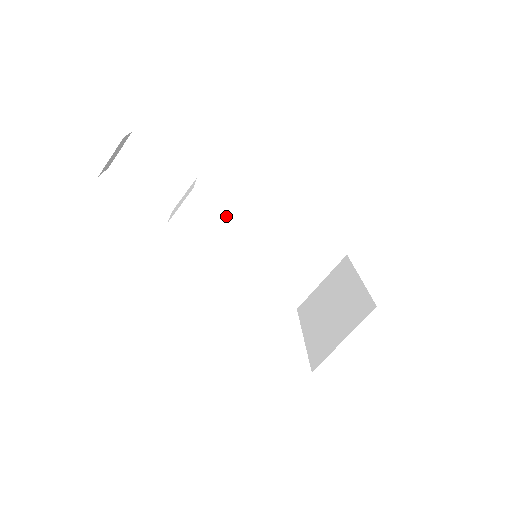
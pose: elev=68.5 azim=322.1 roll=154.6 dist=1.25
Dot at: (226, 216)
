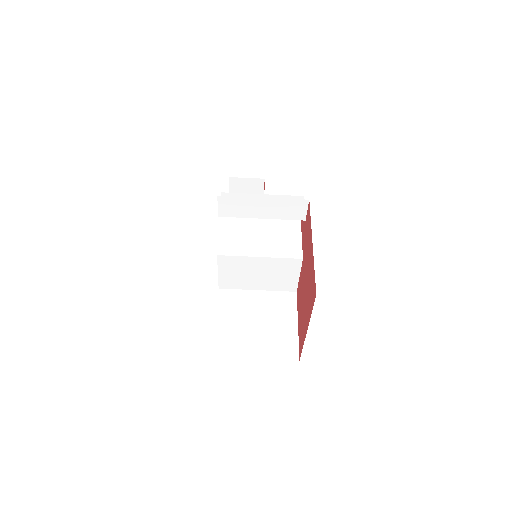
Dot at: occluded
